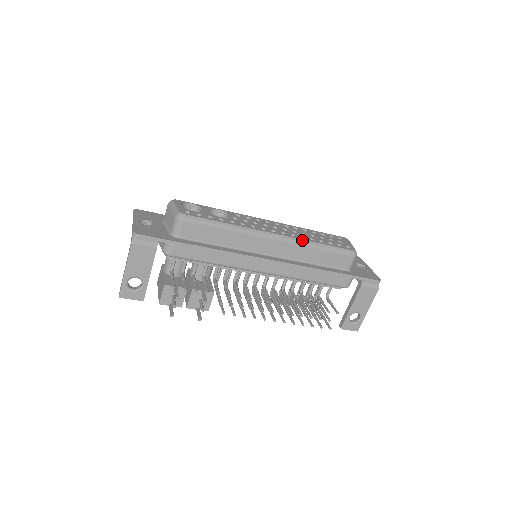
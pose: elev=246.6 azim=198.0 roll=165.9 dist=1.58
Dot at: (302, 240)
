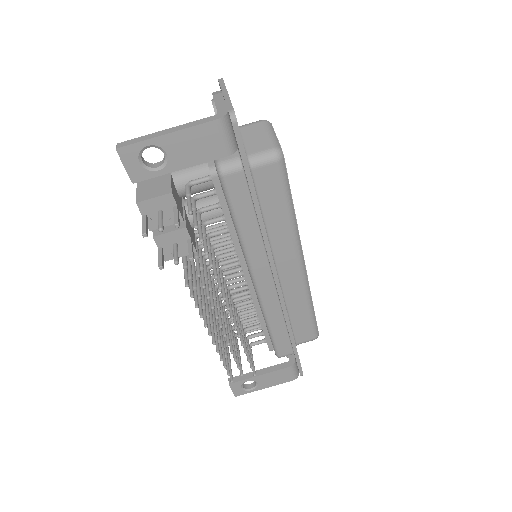
Dot at: occluded
